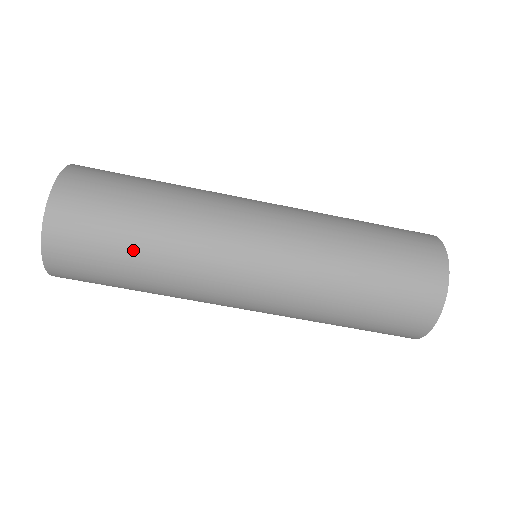
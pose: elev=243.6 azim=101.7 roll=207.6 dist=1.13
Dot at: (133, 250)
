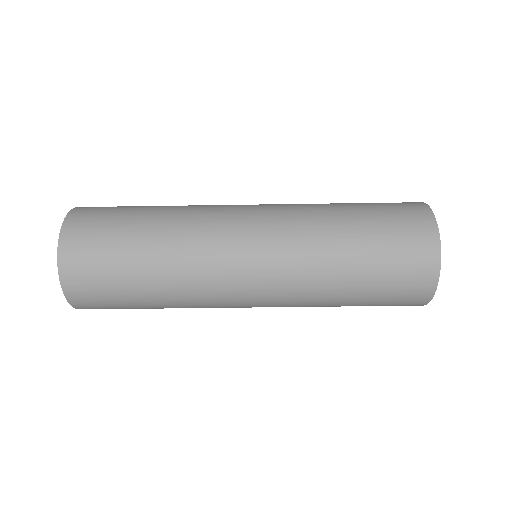
Dot at: (140, 281)
